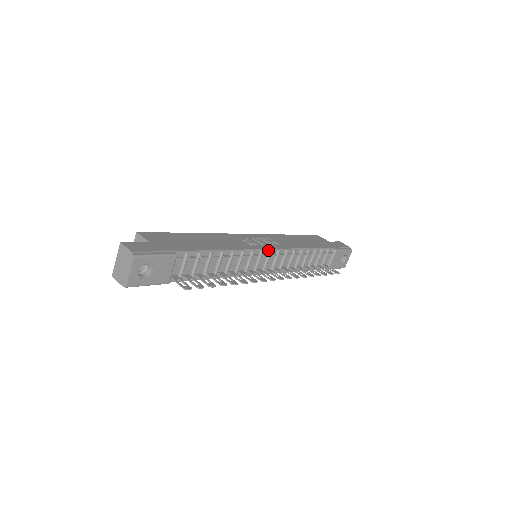
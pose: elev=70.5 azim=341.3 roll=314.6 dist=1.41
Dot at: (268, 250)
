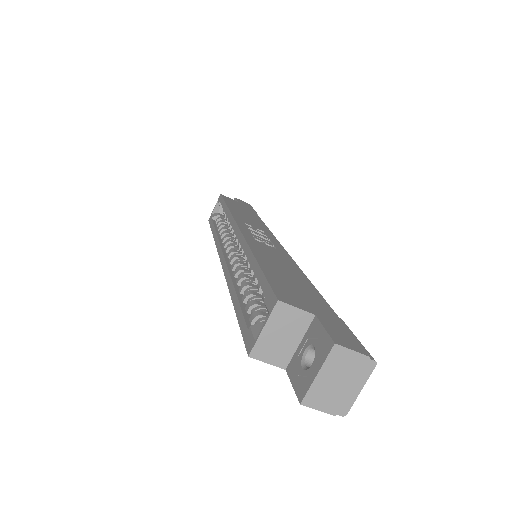
Dot at: occluded
